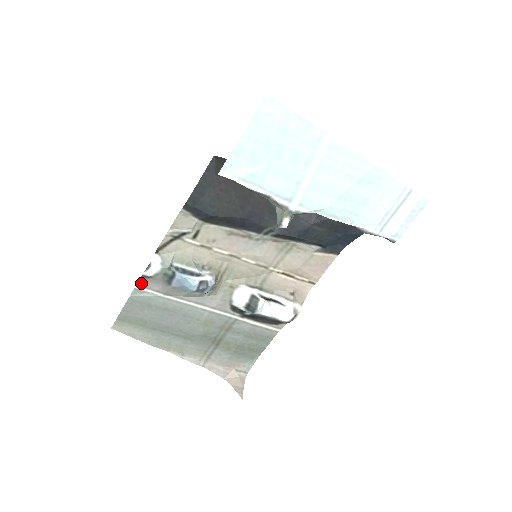
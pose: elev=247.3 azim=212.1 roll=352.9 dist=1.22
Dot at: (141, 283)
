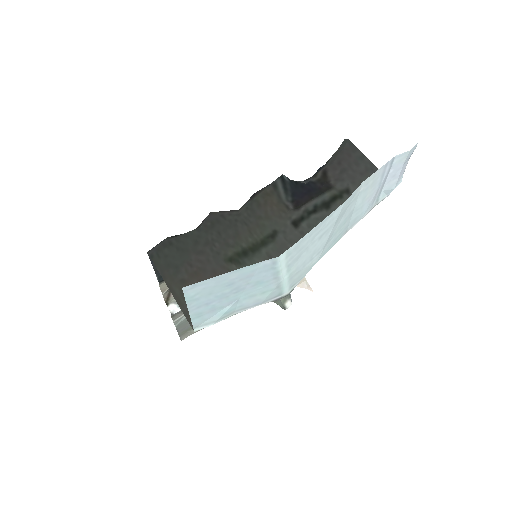
Dot at: (175, 318)
